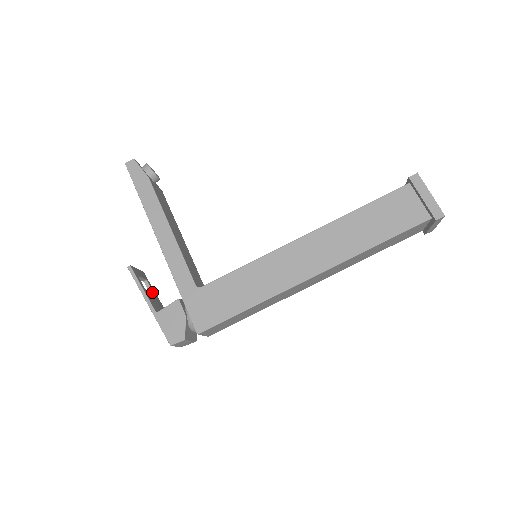
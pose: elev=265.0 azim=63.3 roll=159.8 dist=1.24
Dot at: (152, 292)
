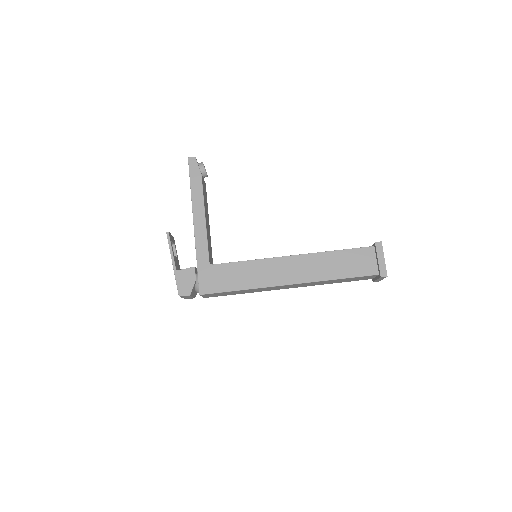
Dot at: (176, 254)
